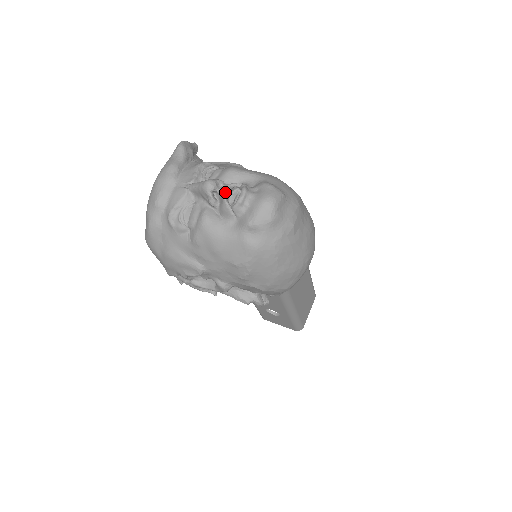
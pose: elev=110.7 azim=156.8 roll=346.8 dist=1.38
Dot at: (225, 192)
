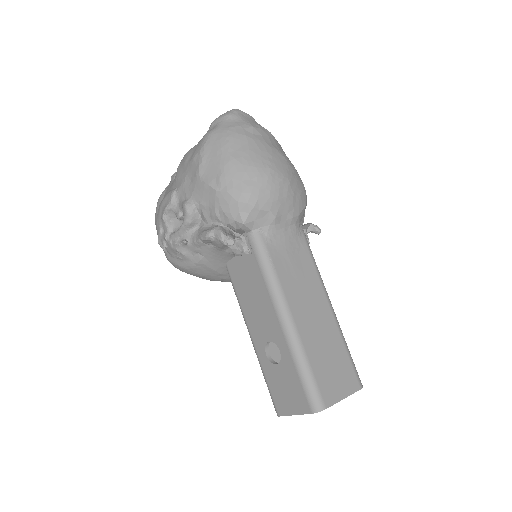
Dot at: occluded
